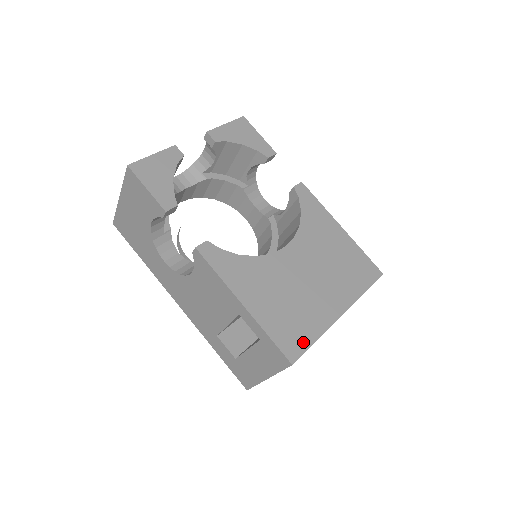
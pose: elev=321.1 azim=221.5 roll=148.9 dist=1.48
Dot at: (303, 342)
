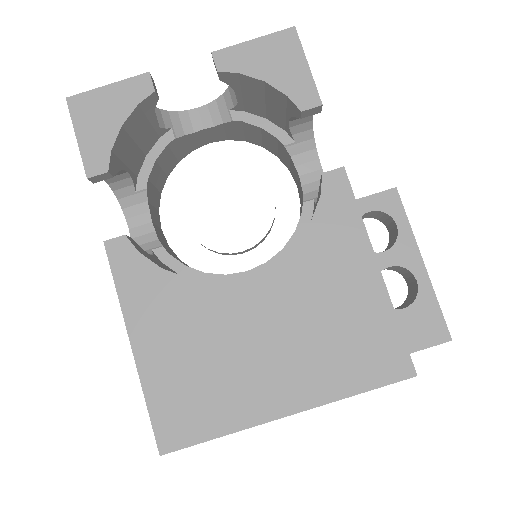
Dot at: (194, 431)
